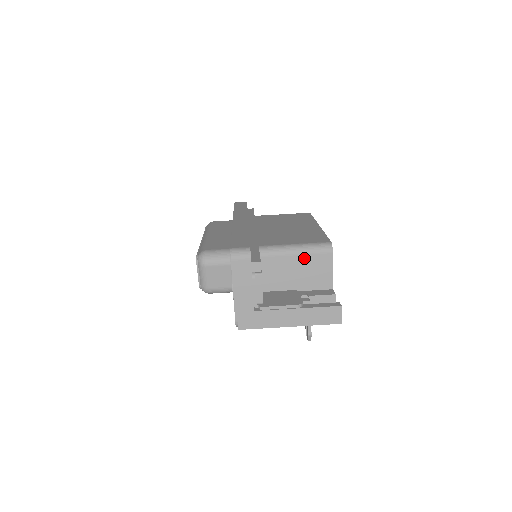
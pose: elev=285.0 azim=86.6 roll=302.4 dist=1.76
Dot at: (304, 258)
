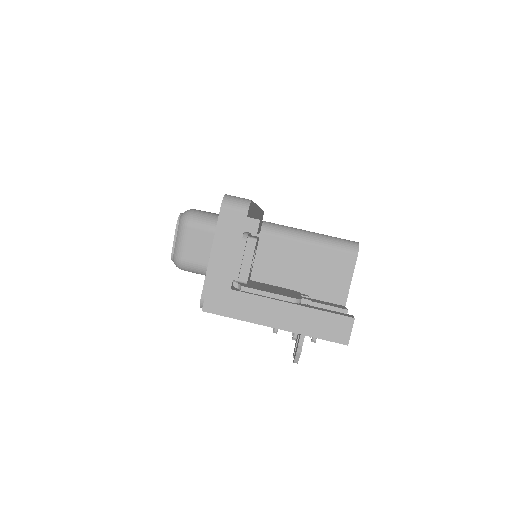
Dot at: (318, 251)
